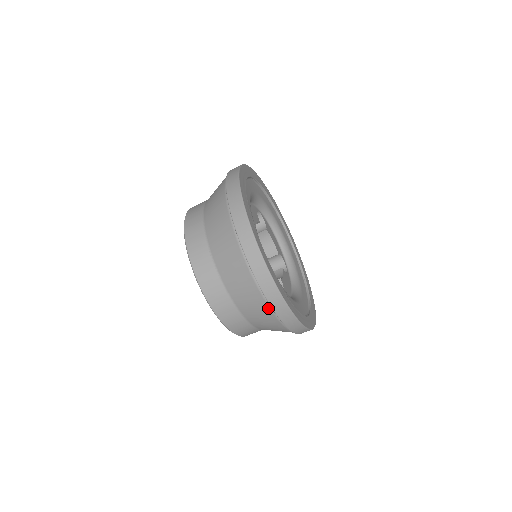
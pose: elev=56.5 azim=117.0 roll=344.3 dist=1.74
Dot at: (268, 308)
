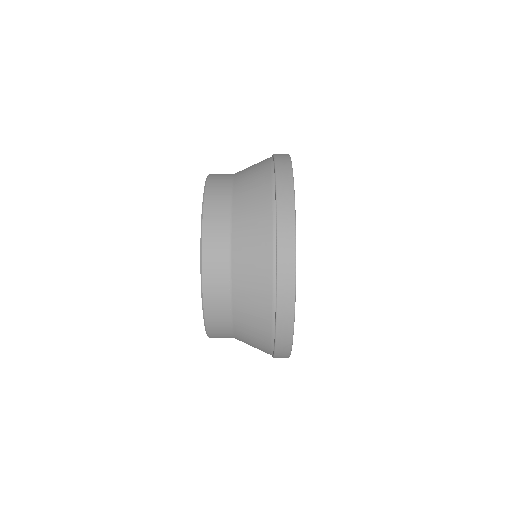
Dot at: (269, 353)
